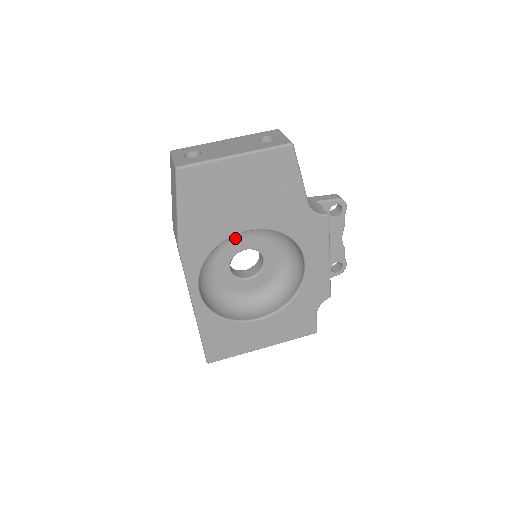
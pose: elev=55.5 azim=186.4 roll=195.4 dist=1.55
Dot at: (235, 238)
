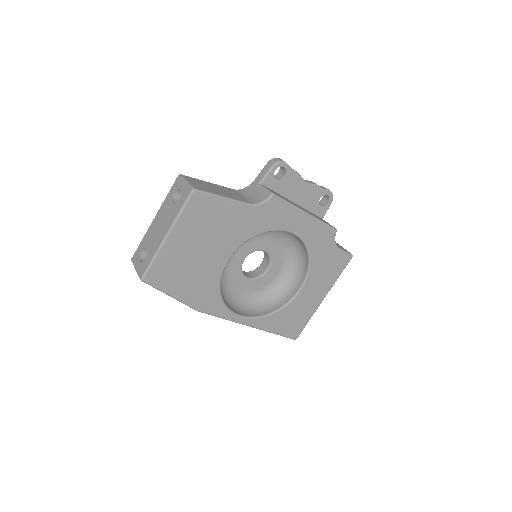
Dot at: (229, 261)
